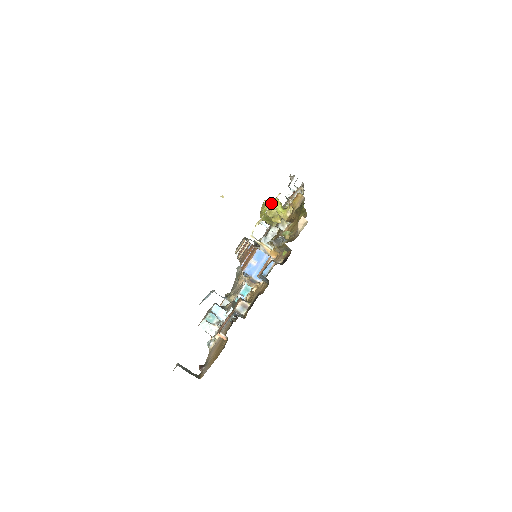
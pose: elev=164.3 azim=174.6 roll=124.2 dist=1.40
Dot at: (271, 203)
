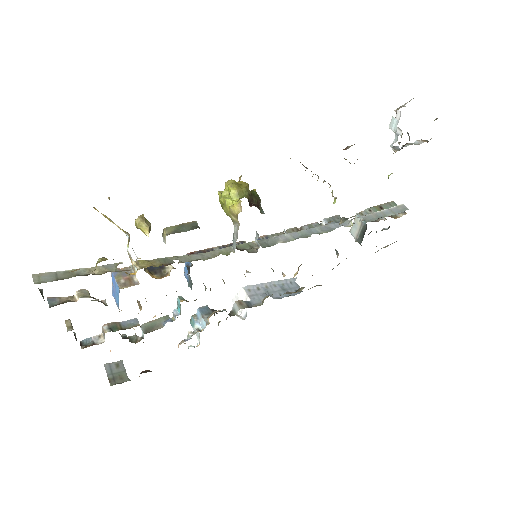
Dot at: occluded
